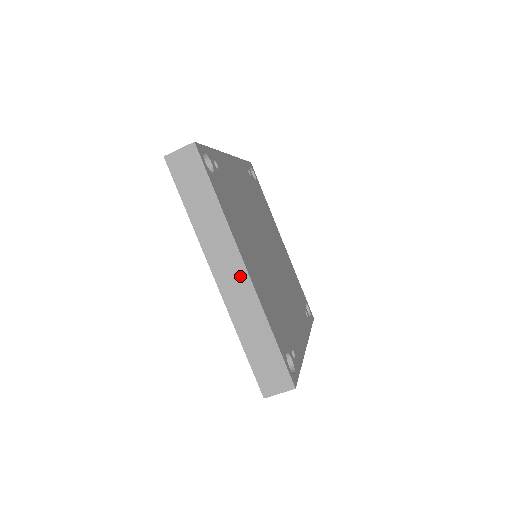
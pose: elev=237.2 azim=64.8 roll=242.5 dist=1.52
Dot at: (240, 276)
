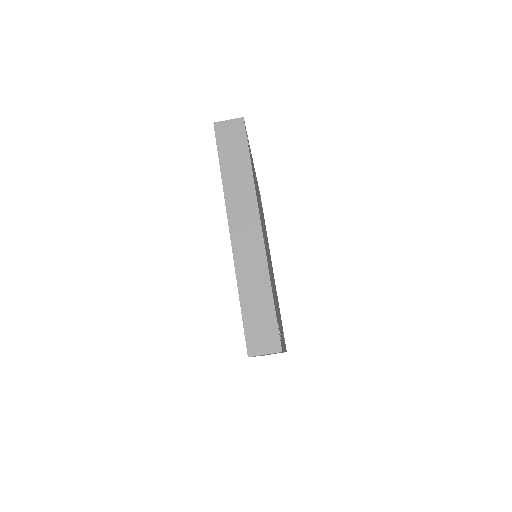
Dot at: (254, 234)
